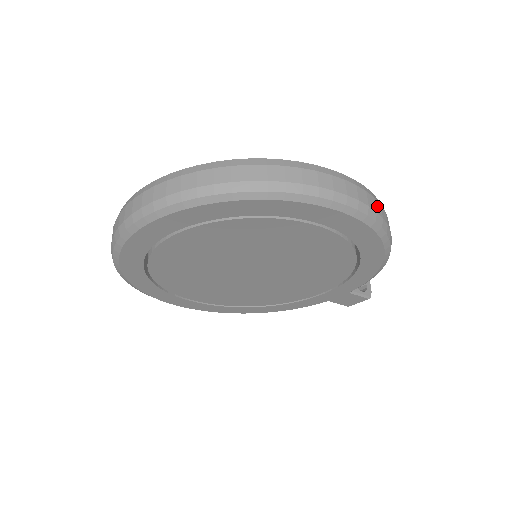
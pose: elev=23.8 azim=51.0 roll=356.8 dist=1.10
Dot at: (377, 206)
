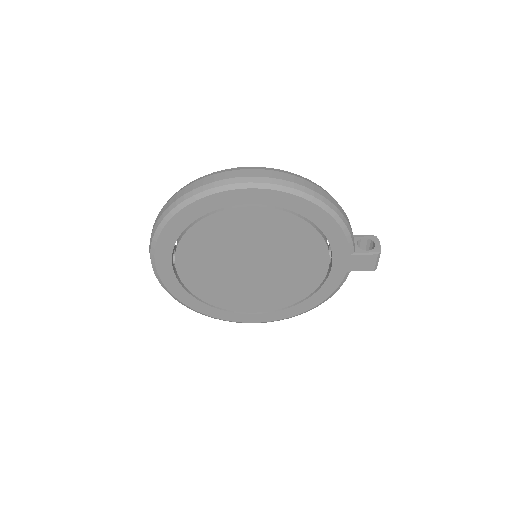
Dot at: (275, 174)
